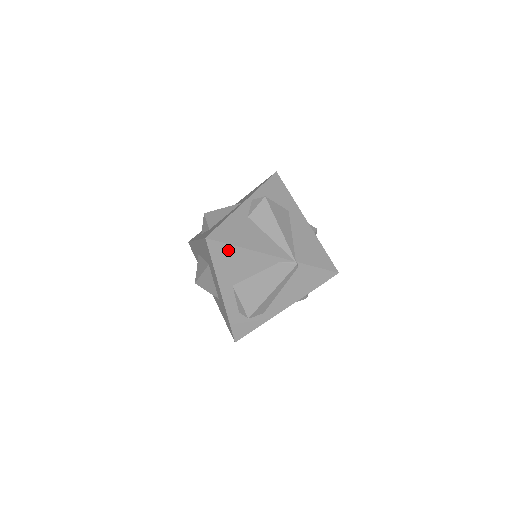
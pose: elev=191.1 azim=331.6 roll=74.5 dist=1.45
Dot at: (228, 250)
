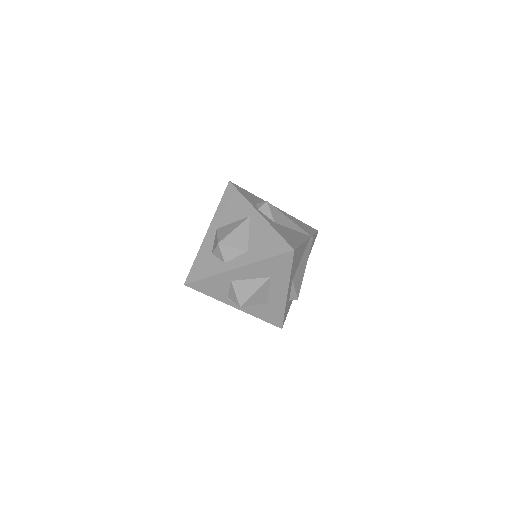
Dot at: (298, 252)
